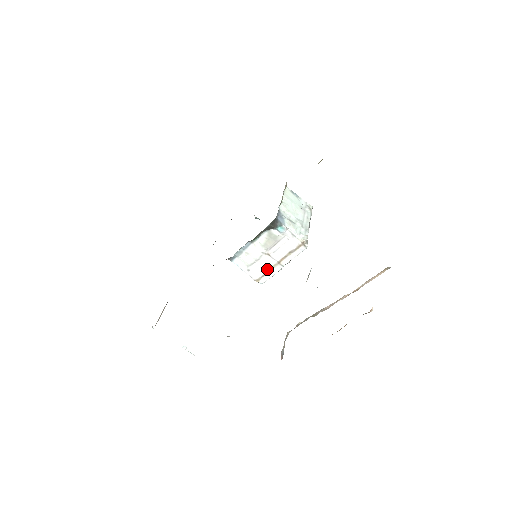
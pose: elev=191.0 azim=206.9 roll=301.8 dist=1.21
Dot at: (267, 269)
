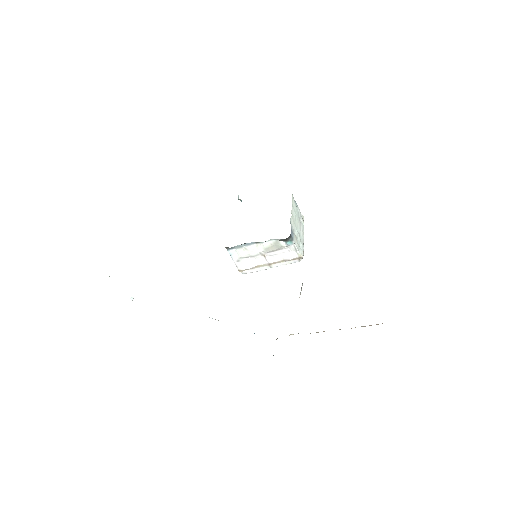
Dot at: (256, 266)
